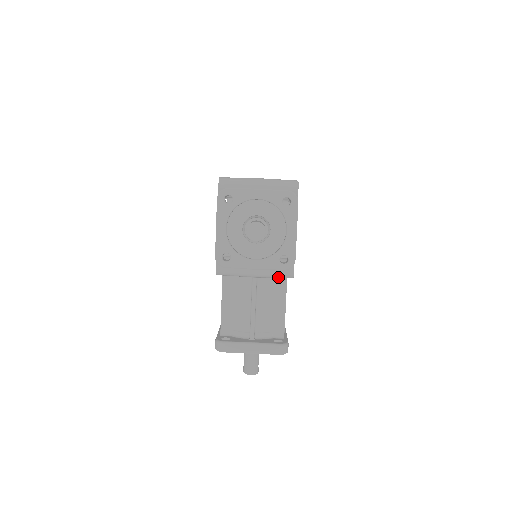
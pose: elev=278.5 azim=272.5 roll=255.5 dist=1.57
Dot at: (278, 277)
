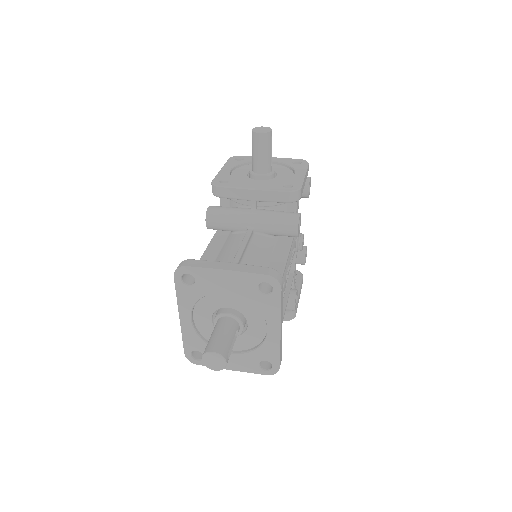
Dot at: (279, 223)
